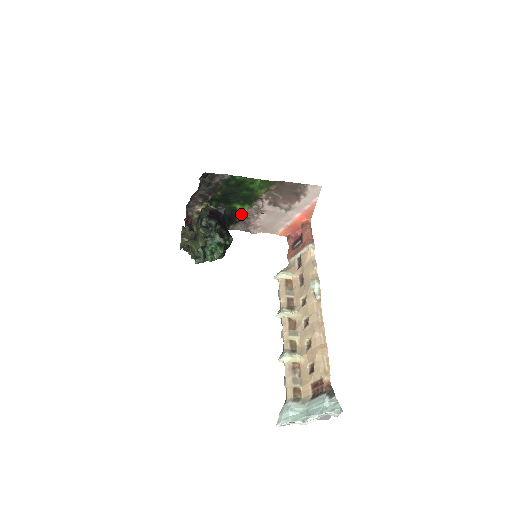
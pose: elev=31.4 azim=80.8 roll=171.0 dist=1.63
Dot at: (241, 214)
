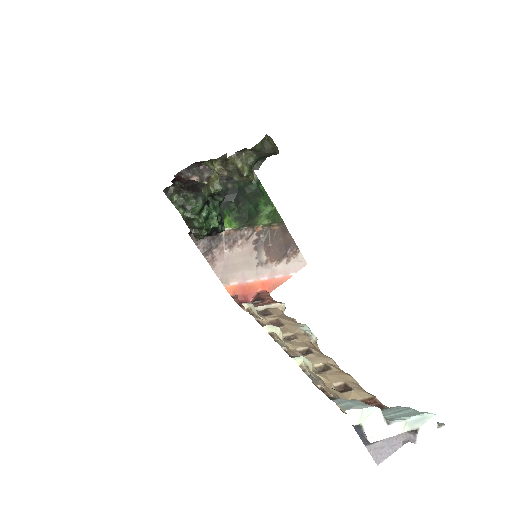
Dot at: occluded
